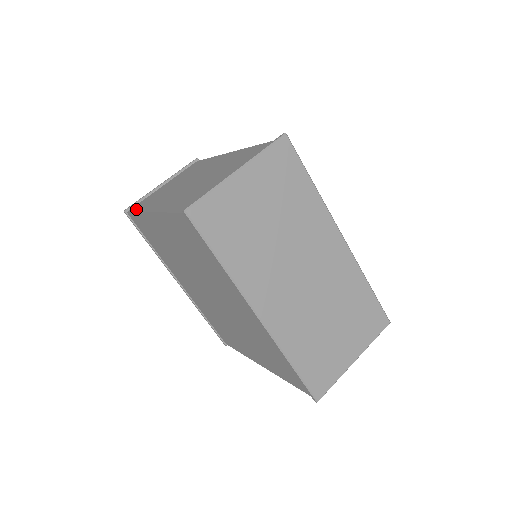
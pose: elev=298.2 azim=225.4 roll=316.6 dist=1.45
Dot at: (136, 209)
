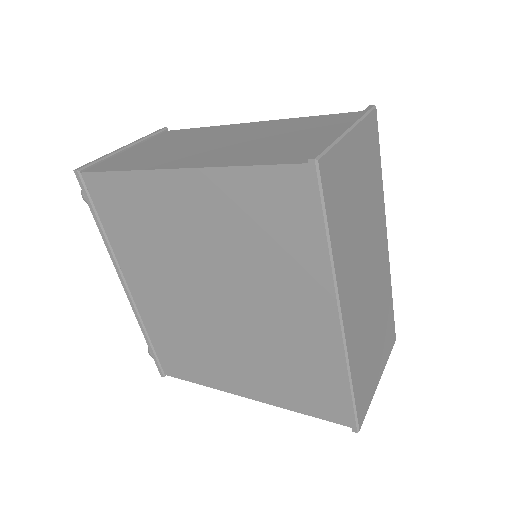
Dot at: (110, 168)
